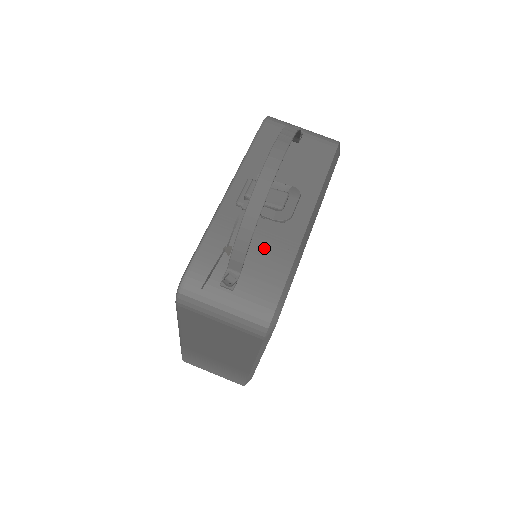
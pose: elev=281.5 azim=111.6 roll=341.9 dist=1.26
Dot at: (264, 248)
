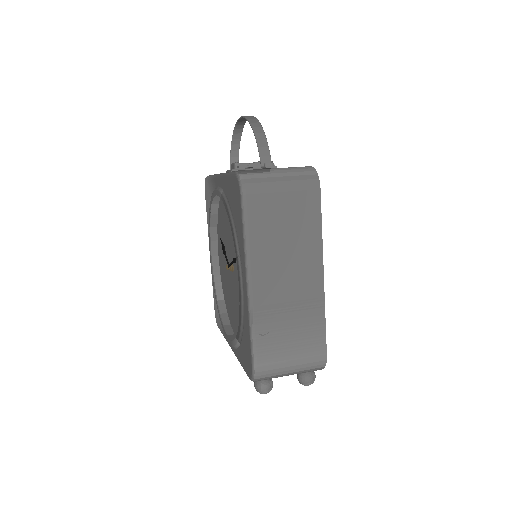
Dot at: occluded
